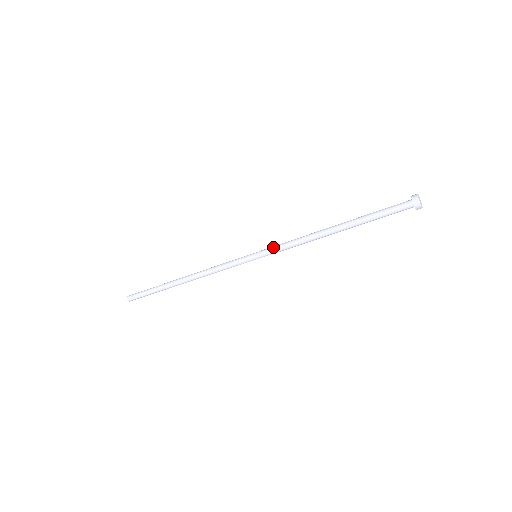
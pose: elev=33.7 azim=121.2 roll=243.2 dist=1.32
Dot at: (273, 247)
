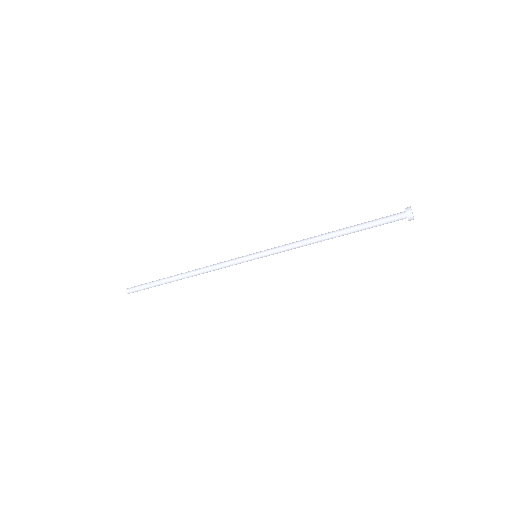
Dot at: (274, 247)
